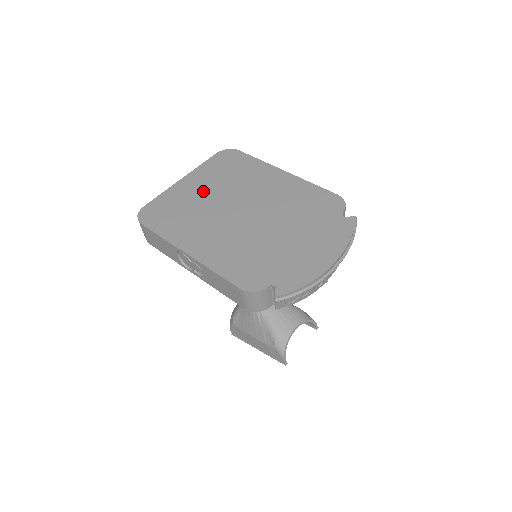
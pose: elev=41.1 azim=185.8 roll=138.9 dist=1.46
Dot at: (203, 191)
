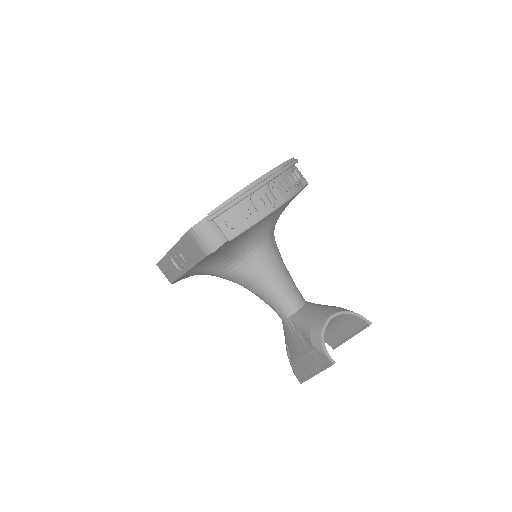
Dot at: occluded
